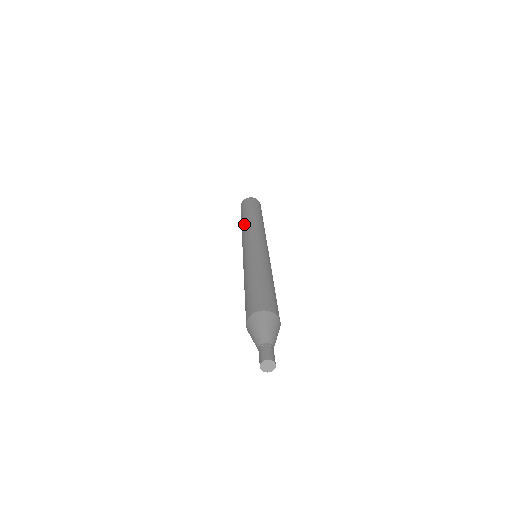
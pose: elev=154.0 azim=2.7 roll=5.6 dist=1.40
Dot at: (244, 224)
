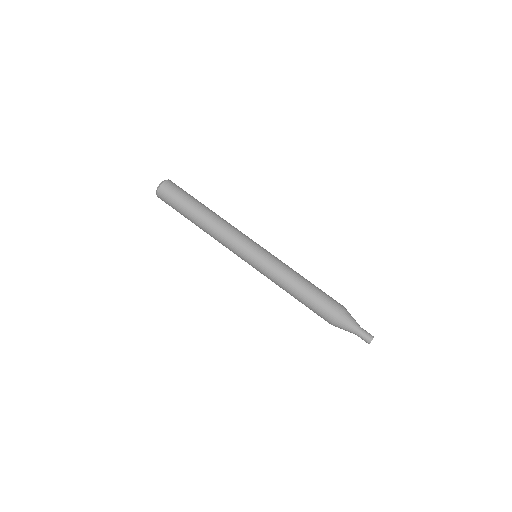
Dot at: (208, 232)
